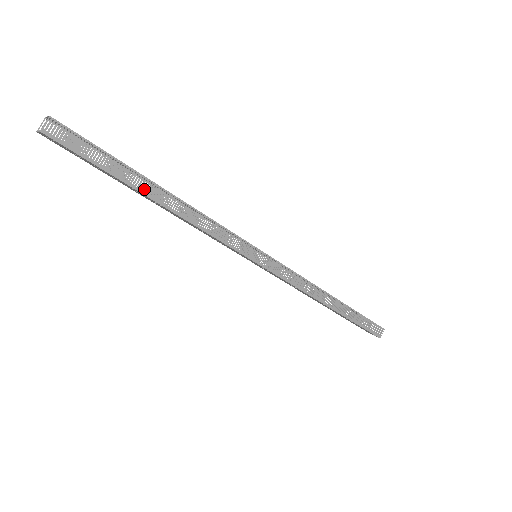
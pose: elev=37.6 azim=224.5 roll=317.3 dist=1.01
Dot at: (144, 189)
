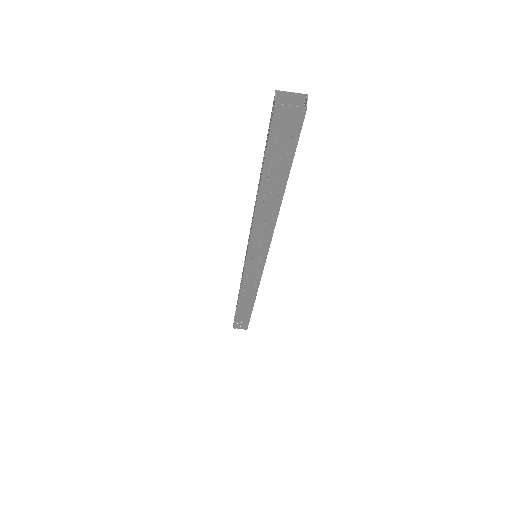
Dot at: (259, 183)
